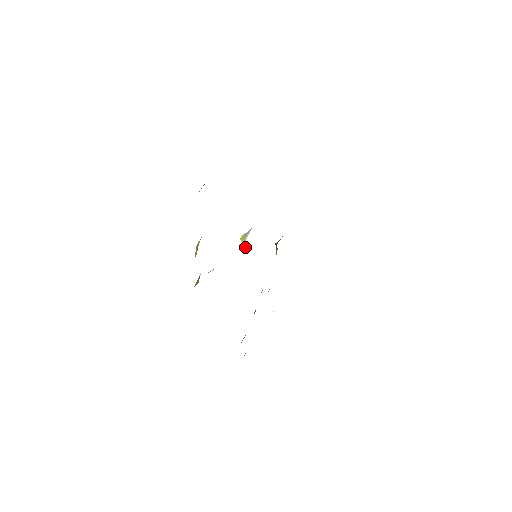
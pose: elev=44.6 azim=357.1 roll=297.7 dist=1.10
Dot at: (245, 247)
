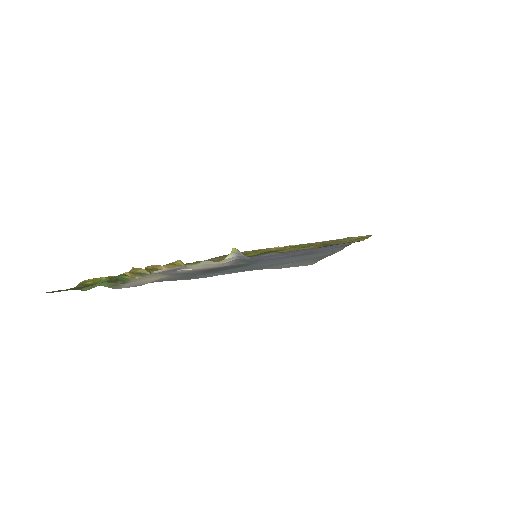
Dot at: occluded
